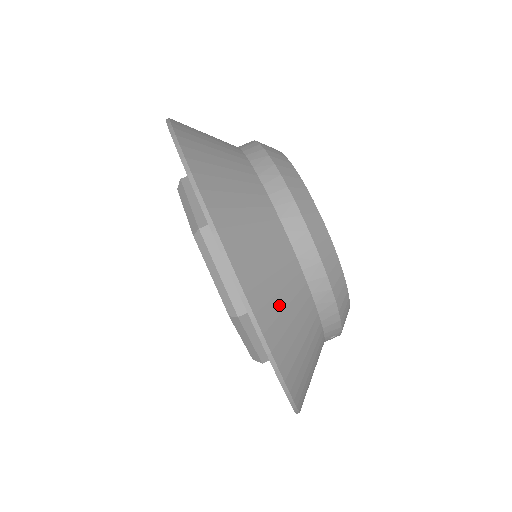
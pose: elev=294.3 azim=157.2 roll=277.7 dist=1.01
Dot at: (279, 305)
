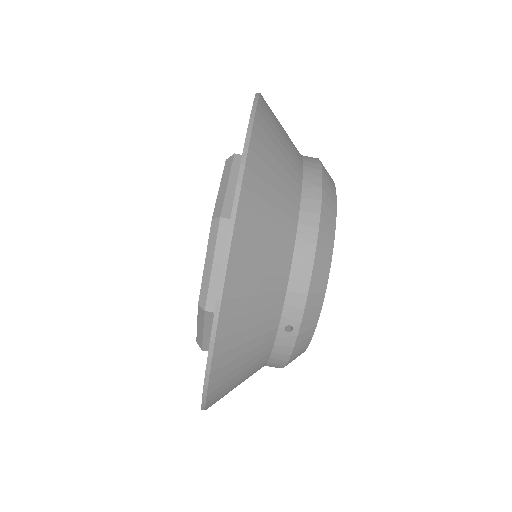
Dot at: (267, 194)
